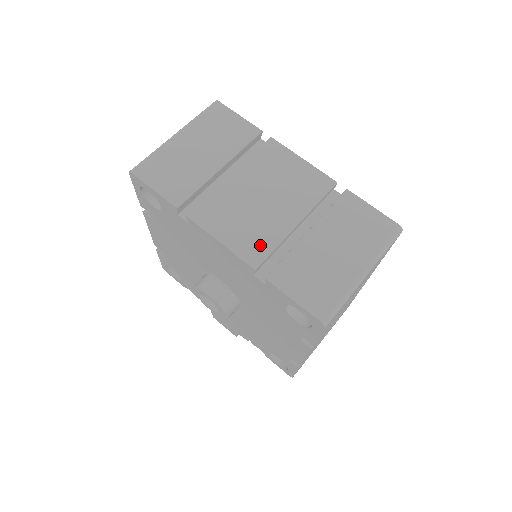
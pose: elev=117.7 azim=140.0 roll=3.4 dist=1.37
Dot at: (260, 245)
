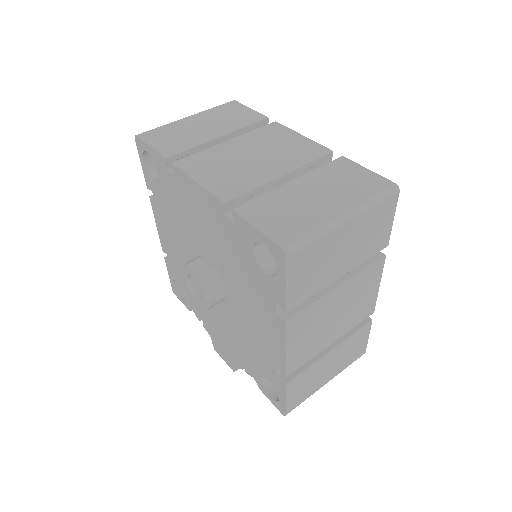
Dot at: (236, 186)
